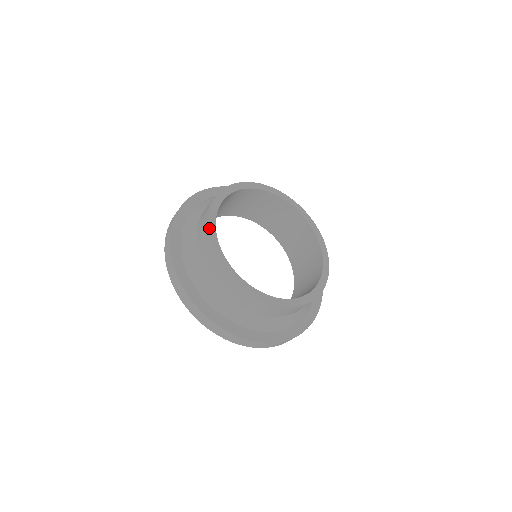
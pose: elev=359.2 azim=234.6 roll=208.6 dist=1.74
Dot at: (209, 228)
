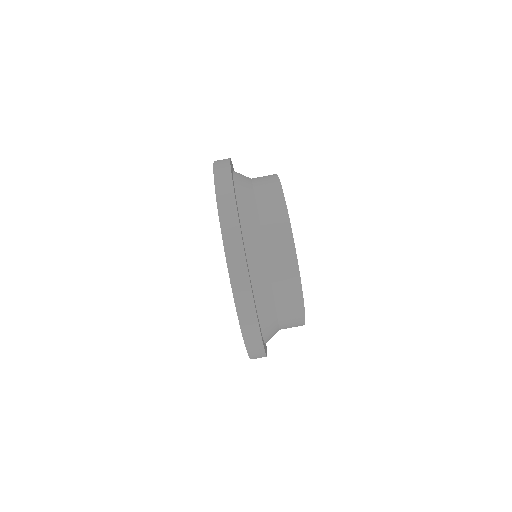
Dot at: occluded
